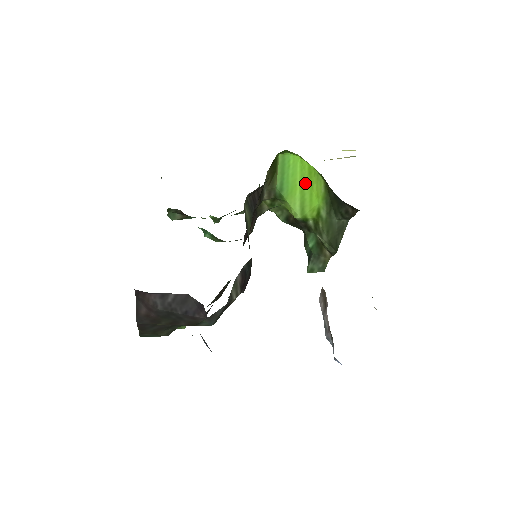
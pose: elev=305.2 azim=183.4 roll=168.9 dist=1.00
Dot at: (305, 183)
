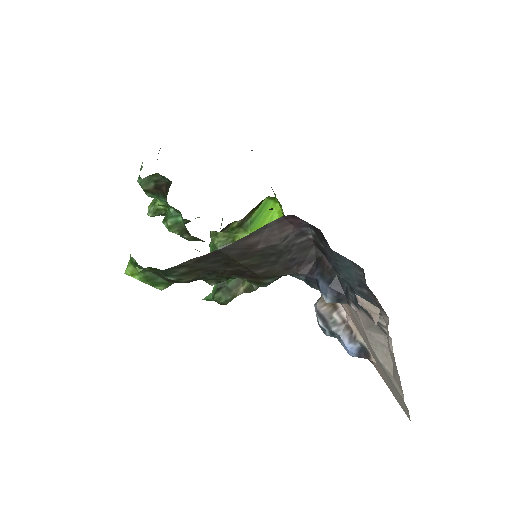
Dot at: occluded
